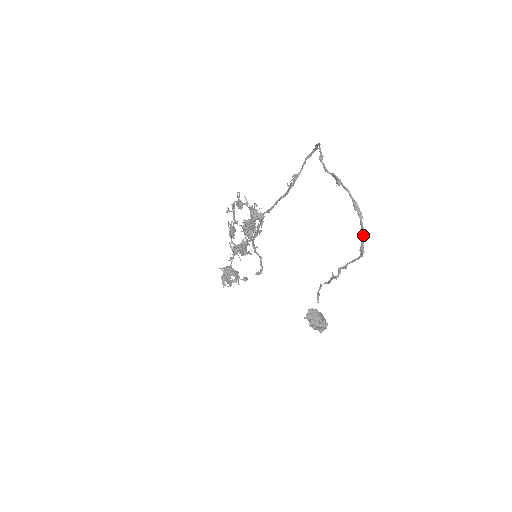
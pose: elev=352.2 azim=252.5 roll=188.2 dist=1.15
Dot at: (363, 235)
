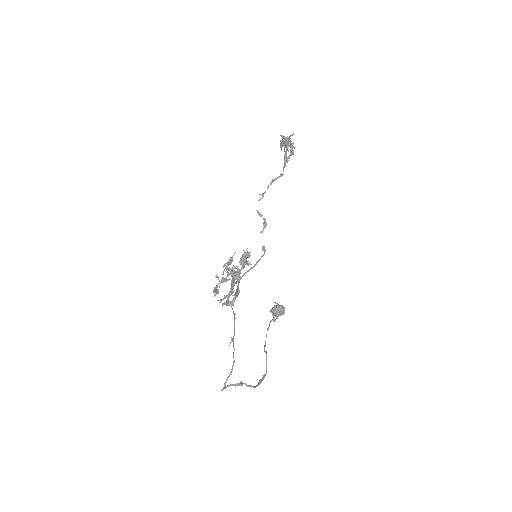
Dot at: (260, 383)
